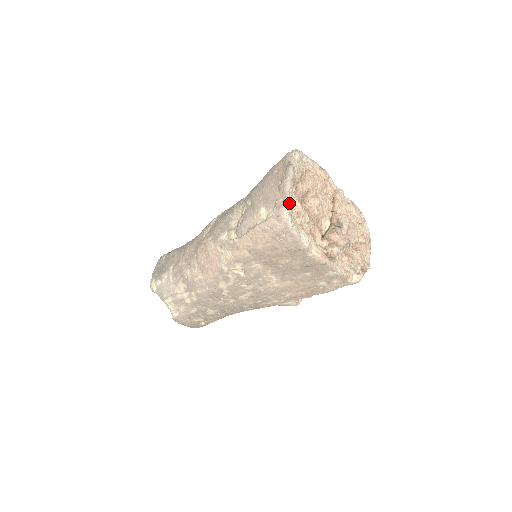
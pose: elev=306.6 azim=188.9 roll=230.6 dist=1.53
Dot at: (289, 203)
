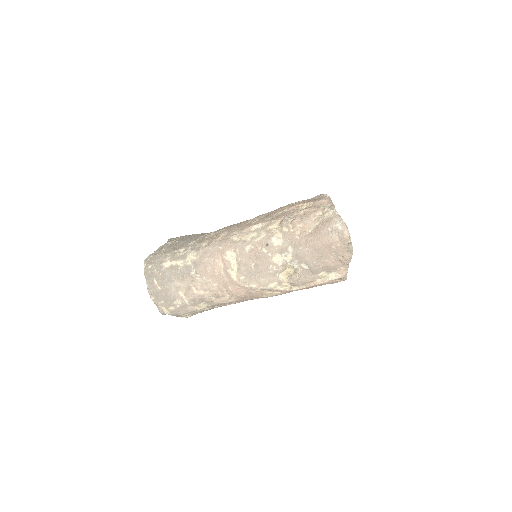
Dot at: (348, 267)
